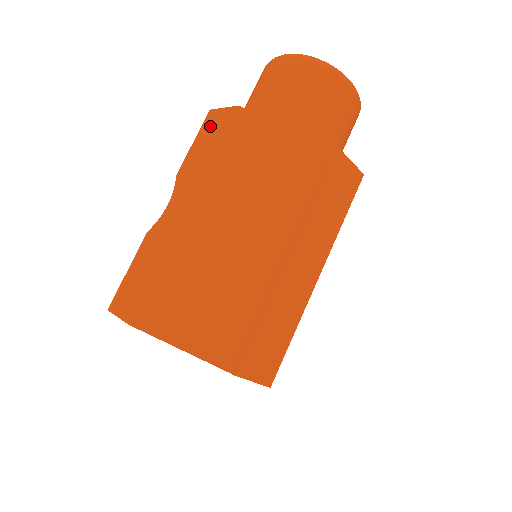
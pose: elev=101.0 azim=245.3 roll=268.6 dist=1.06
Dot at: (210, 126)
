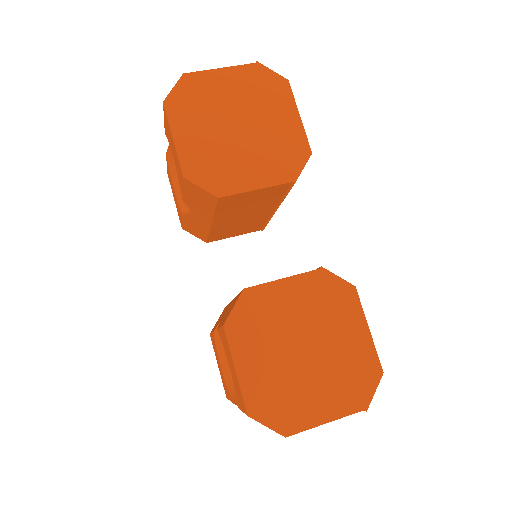
Dot at: occluded
